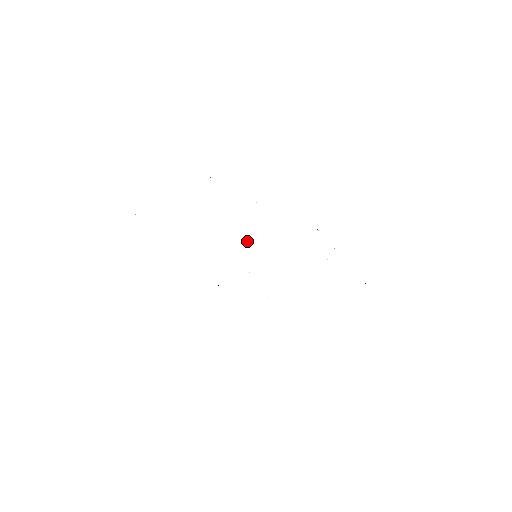
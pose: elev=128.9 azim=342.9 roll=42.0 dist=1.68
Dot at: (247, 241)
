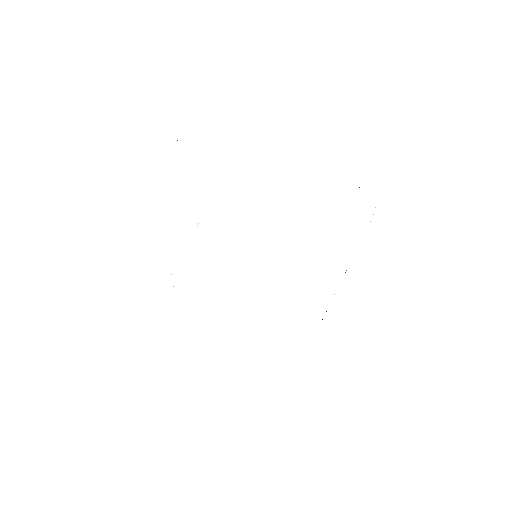
Dot at: occluded
